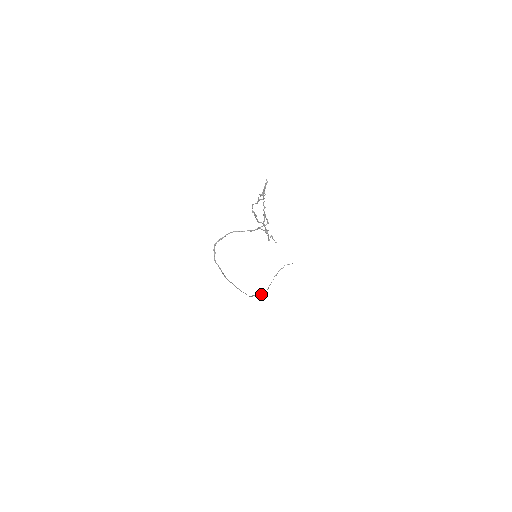
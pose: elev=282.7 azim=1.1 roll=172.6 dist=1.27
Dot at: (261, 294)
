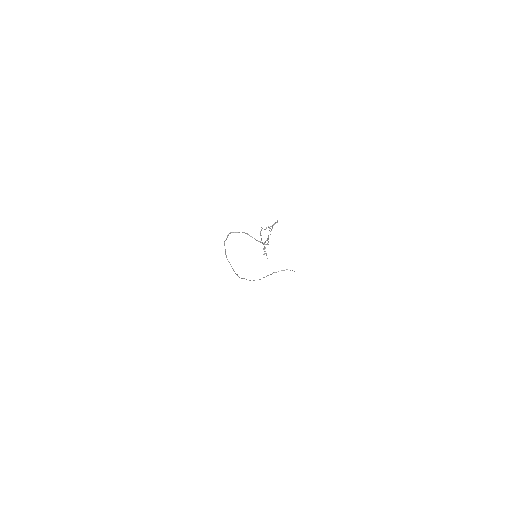
Dot at: occluded
